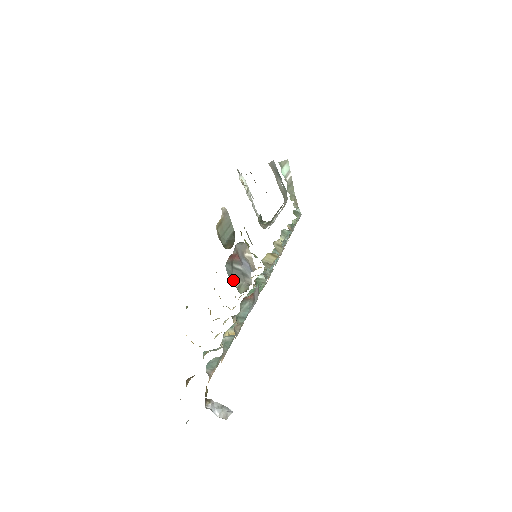
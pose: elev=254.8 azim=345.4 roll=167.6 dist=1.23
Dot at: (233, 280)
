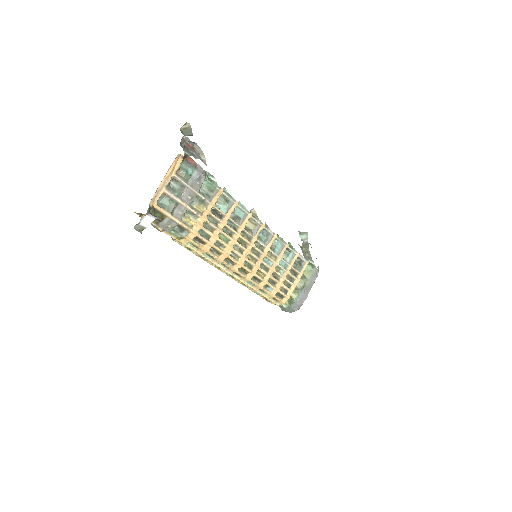
Dot at: (183, 150)
